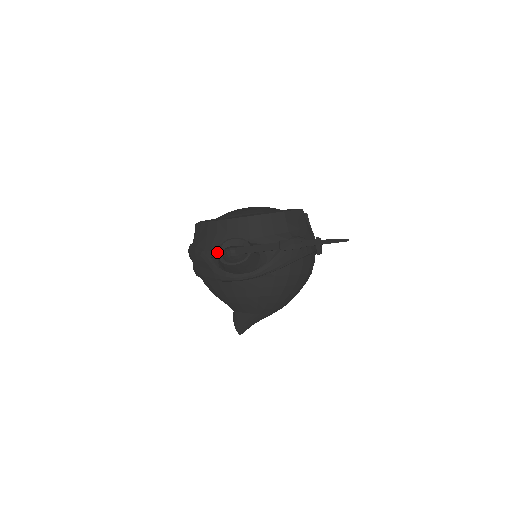
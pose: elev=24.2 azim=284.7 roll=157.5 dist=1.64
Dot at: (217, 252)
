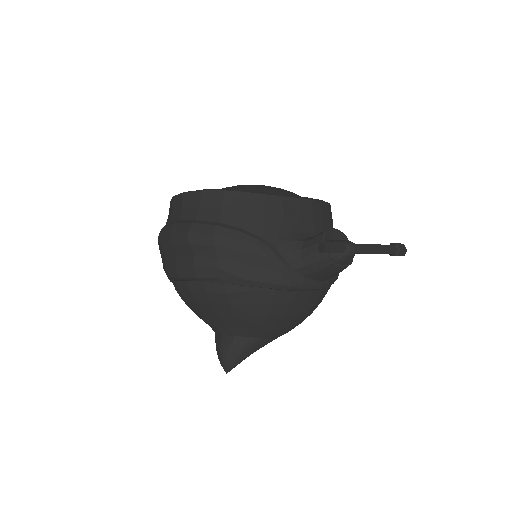
Dot at: (337, 246)
